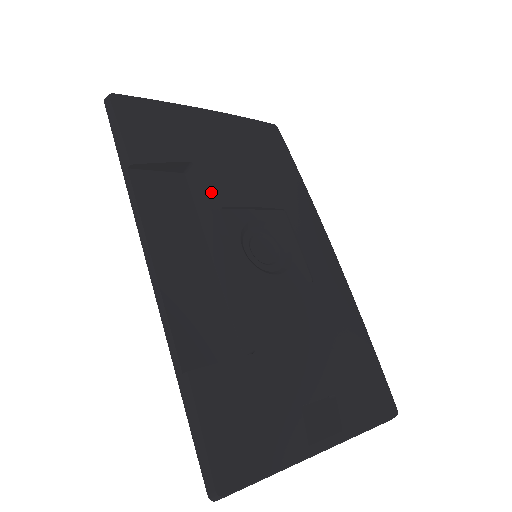
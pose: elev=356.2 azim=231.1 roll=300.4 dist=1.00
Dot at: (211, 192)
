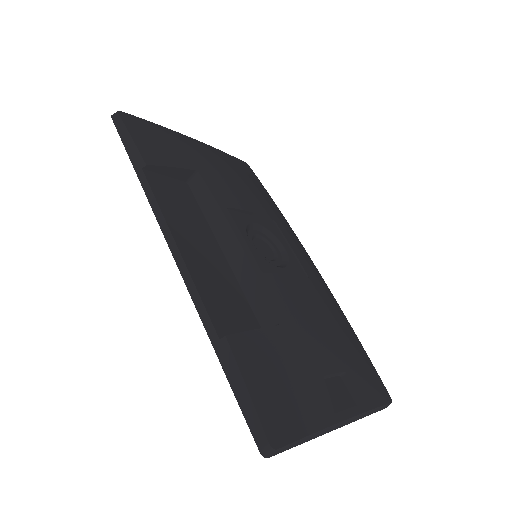
Dot at: (217, 195)
